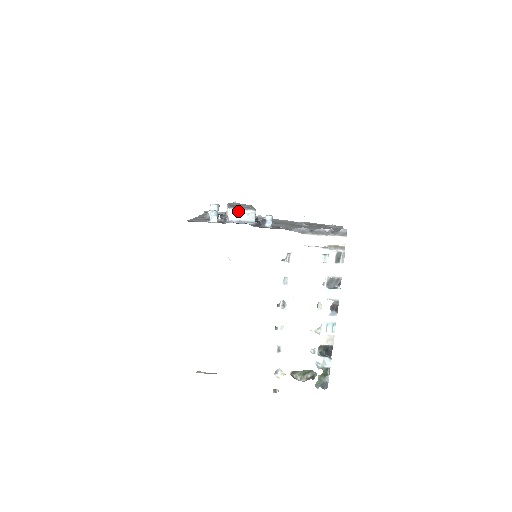
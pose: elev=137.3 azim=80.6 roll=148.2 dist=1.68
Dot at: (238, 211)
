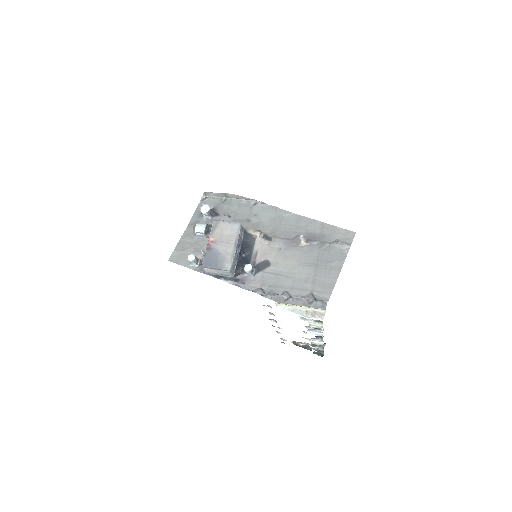
Dot at: (212, 270)
